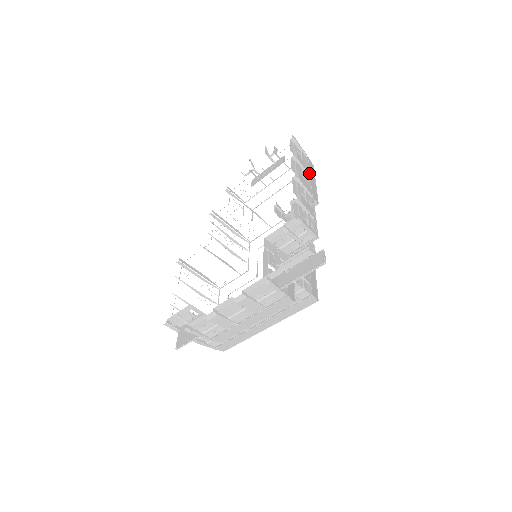
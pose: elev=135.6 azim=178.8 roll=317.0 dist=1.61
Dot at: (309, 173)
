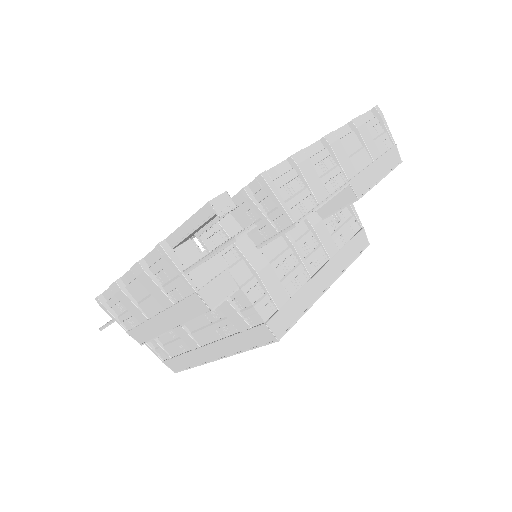
Dot at: (375, 158)
